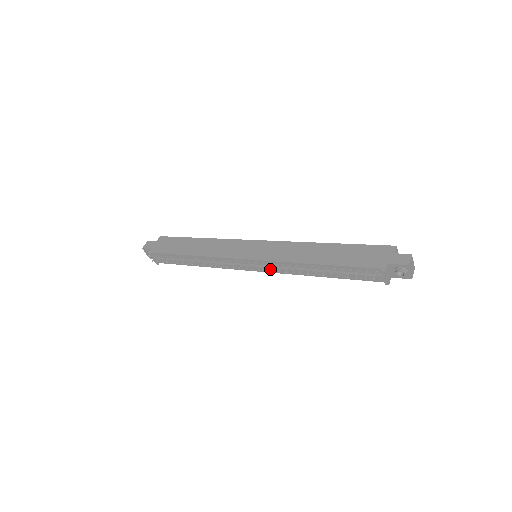
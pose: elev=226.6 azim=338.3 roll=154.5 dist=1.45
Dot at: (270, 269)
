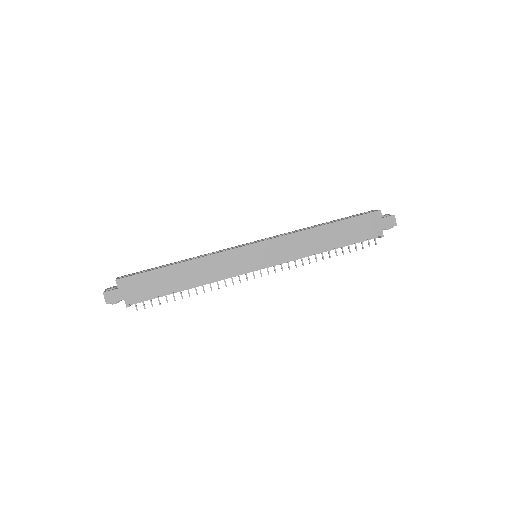
Dot at: (280, 264)
